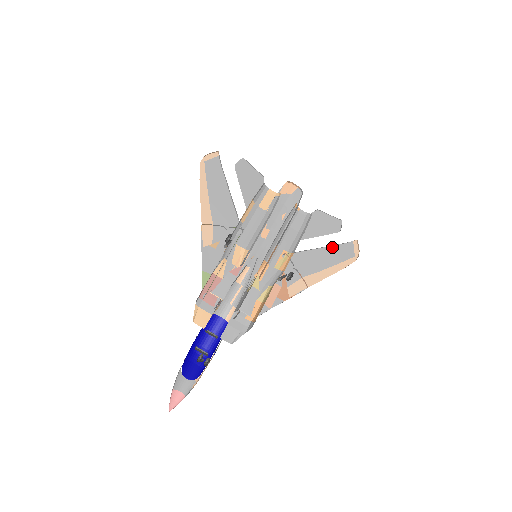
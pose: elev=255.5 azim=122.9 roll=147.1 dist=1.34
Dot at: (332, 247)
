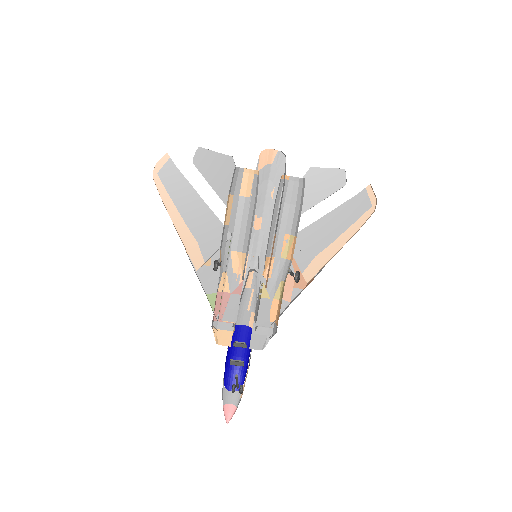
Dot at: (341, 206)
